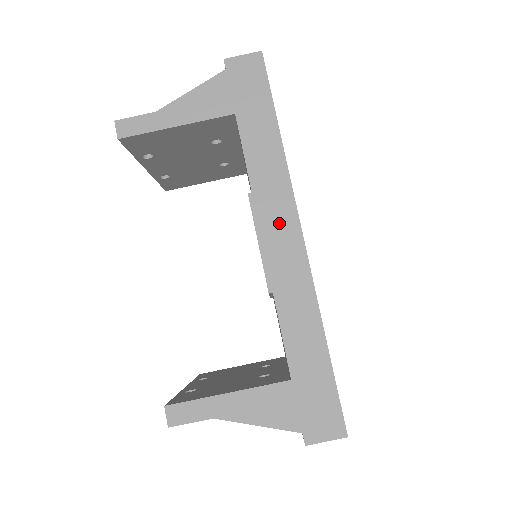
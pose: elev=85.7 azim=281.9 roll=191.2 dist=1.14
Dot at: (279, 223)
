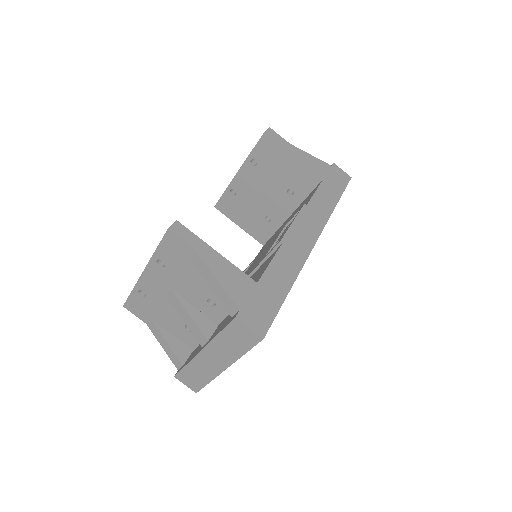
Dot at: (309, 226)
